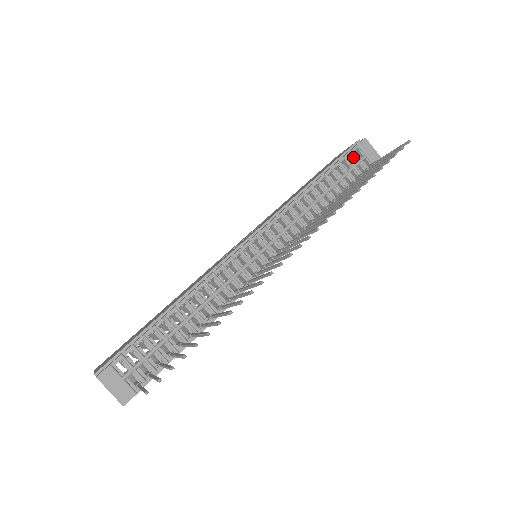
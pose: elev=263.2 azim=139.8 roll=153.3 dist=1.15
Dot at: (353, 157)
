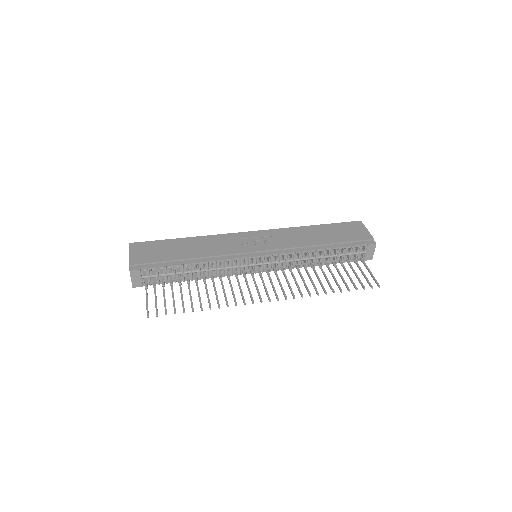
Dot at: (358, 249)
